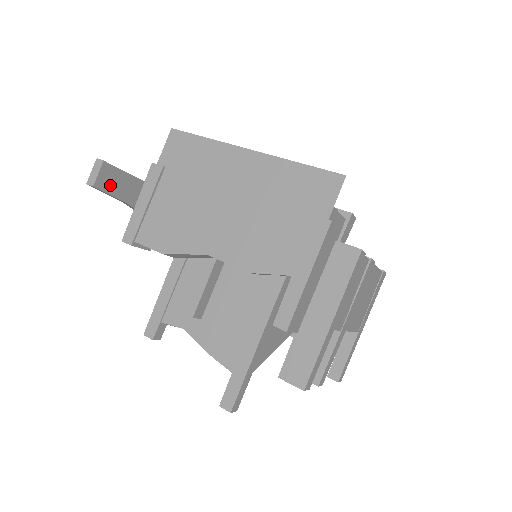
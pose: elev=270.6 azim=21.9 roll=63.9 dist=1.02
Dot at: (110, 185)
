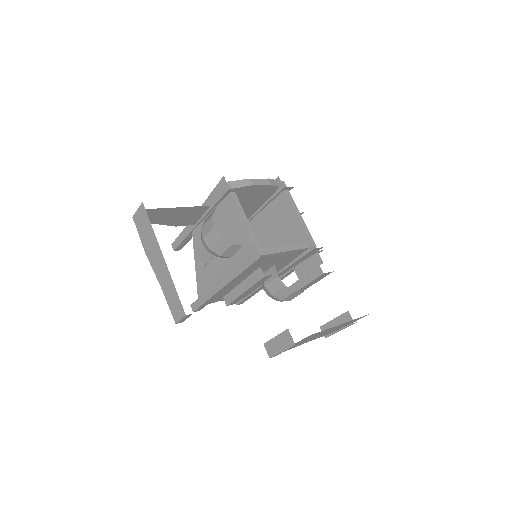
Dot at: occluded
